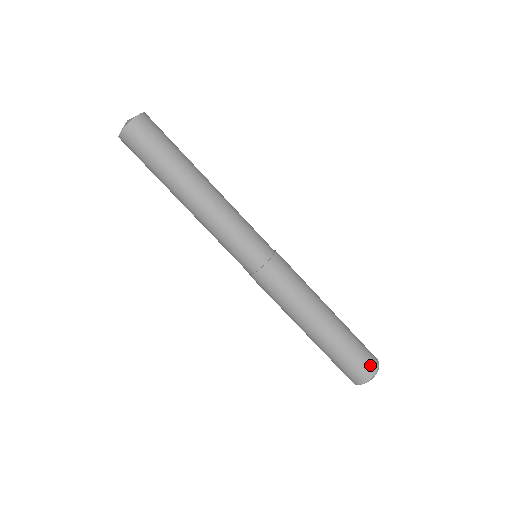
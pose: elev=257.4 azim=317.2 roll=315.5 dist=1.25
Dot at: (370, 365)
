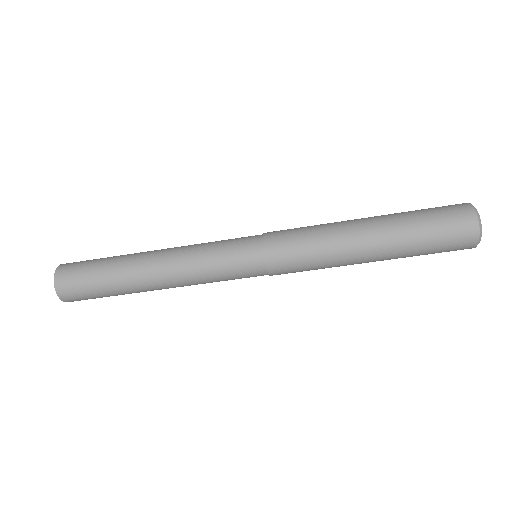
Dot at: (465, 237)
